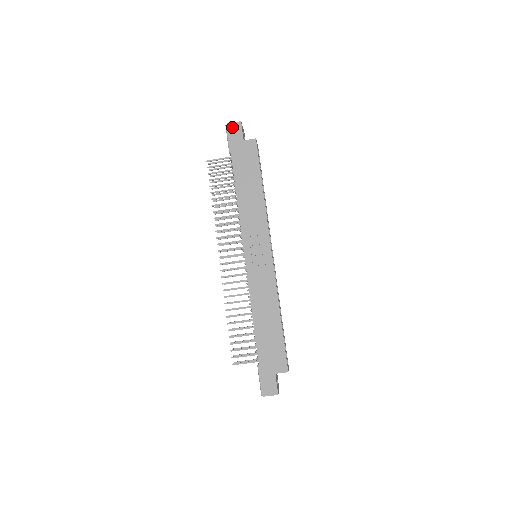
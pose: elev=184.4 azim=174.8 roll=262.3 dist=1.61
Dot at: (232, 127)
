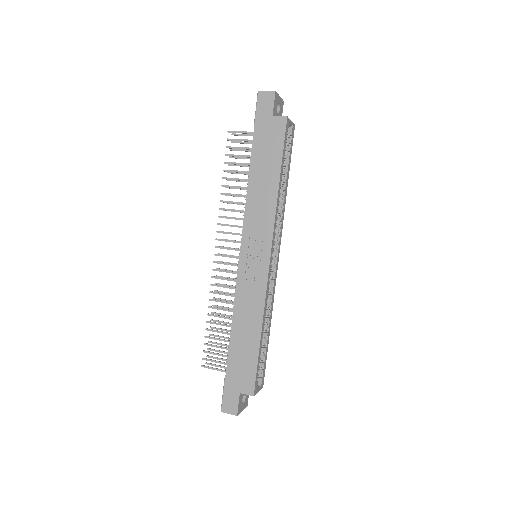
Dot at: (263, 96)
